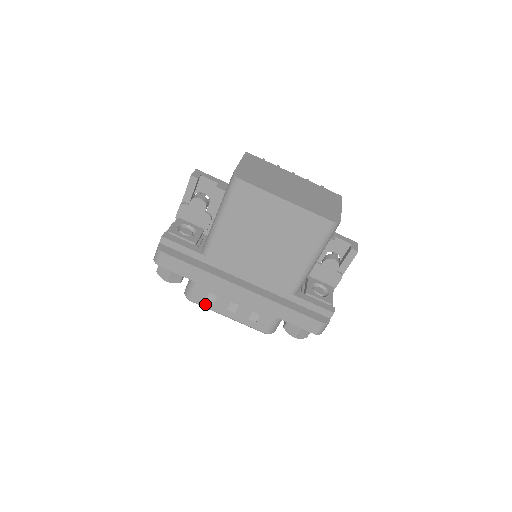
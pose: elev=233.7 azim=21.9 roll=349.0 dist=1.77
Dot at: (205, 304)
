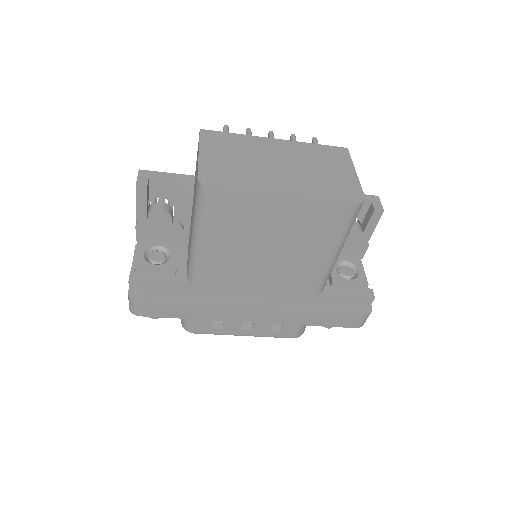
Dot at: (212, 331)
